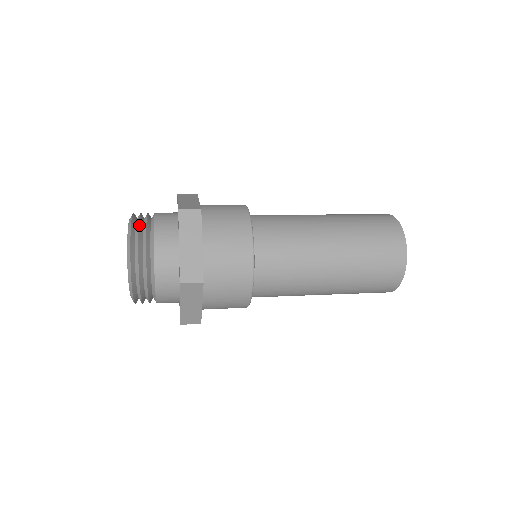
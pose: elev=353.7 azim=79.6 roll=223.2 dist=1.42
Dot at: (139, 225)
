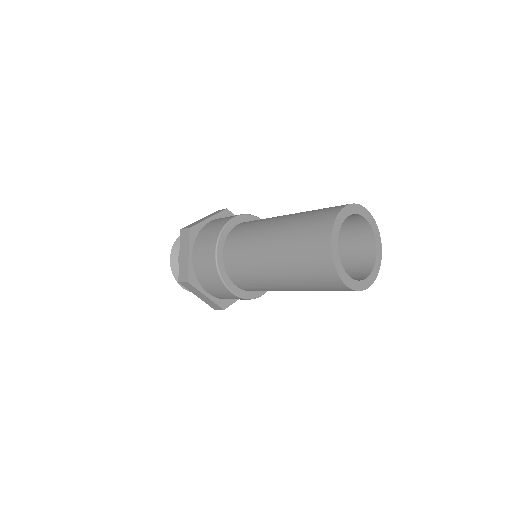
Dot at: (179, 241)
